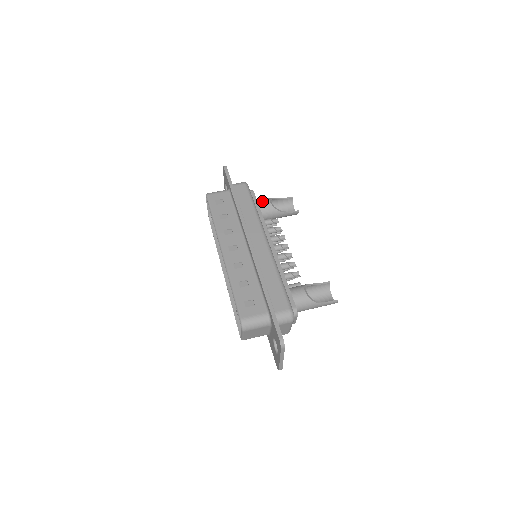
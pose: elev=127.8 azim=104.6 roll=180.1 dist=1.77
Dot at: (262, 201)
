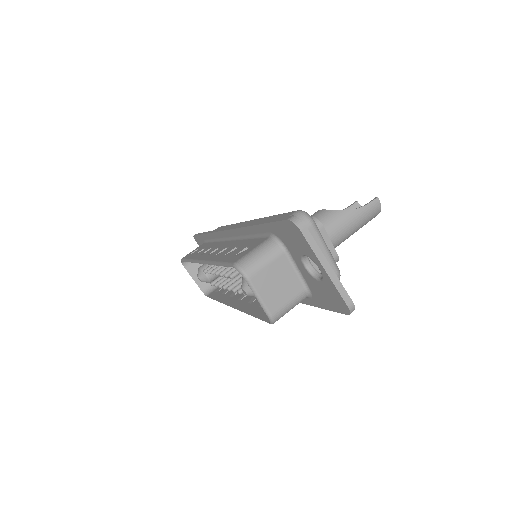
Dot at: occluded
